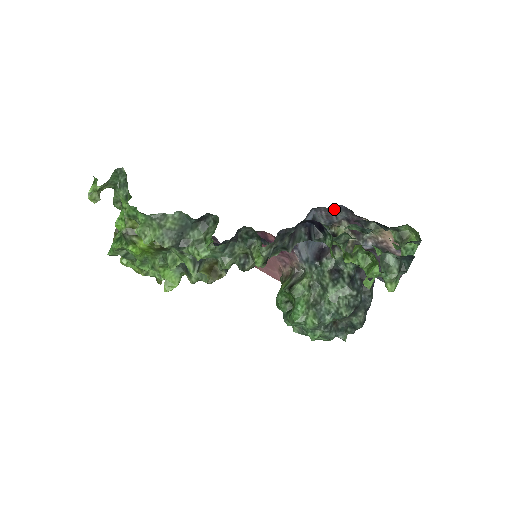
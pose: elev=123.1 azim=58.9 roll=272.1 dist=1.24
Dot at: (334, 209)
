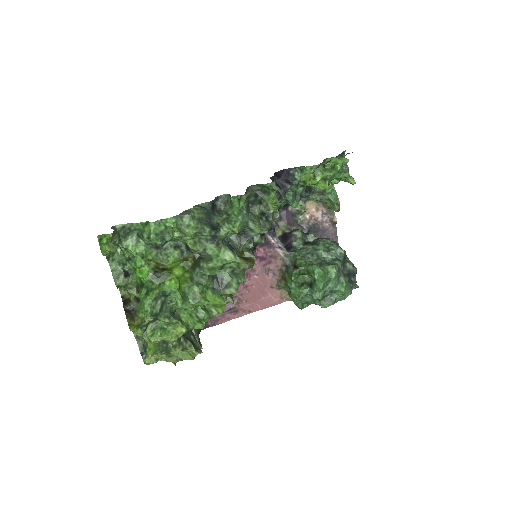
Dot at: occluded
